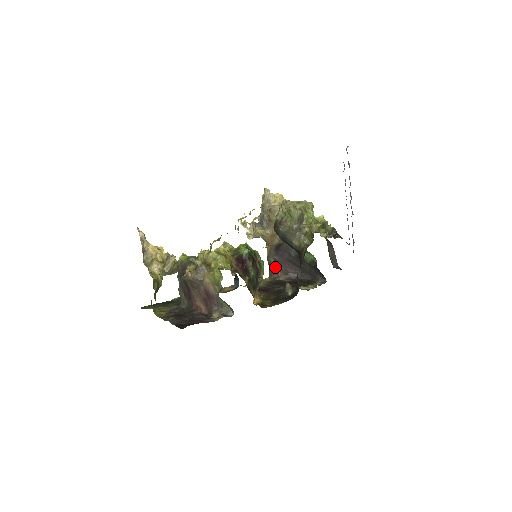
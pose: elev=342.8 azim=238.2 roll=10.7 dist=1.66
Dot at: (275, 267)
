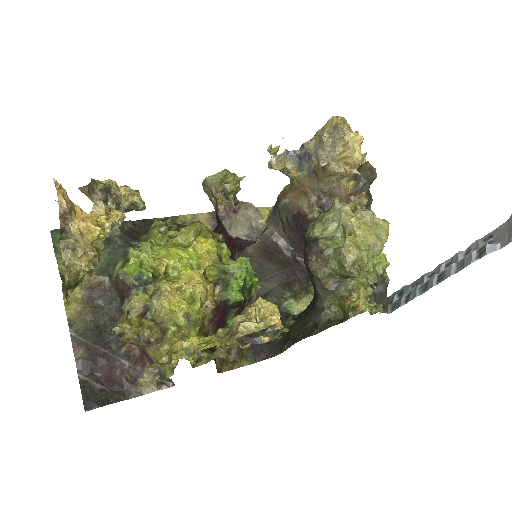
Dot at: (282, 223)
